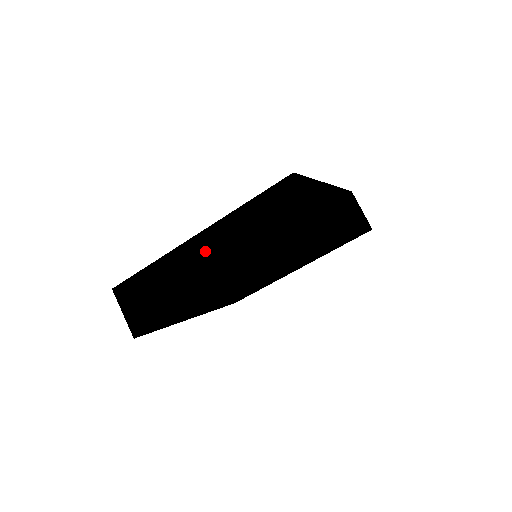
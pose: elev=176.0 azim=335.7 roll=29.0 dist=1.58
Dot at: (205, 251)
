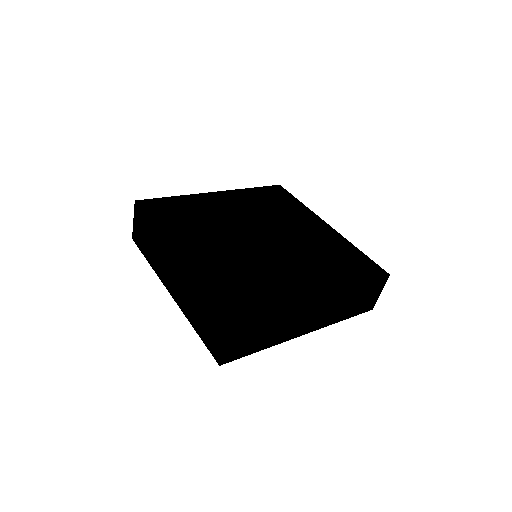
Dot at: (320, 307)
